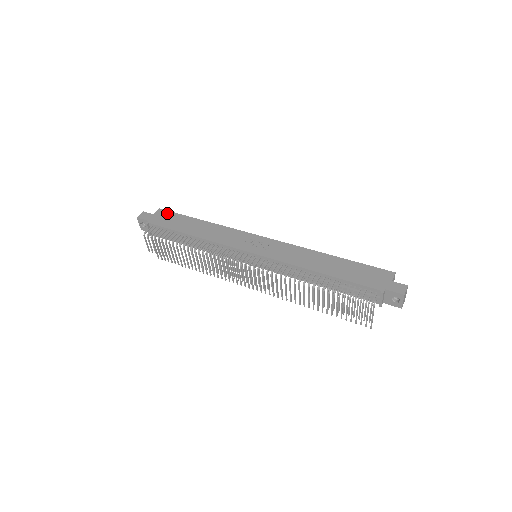
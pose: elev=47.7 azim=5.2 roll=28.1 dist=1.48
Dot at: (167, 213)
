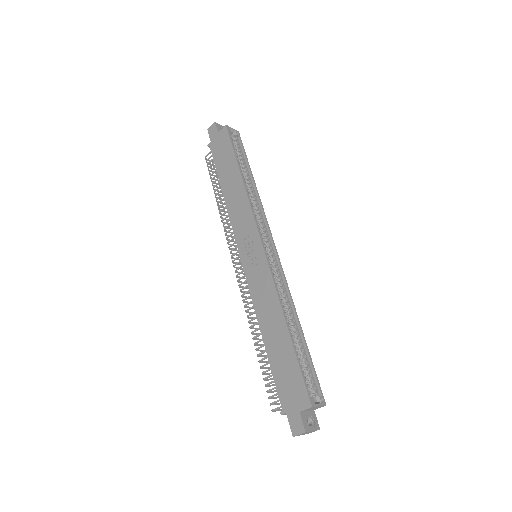
Dot at: (226, 139)
